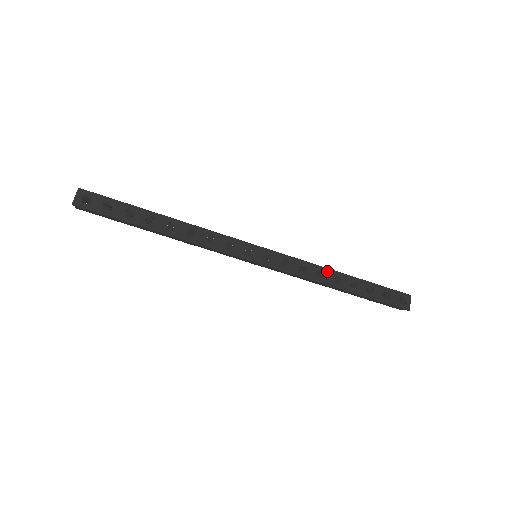
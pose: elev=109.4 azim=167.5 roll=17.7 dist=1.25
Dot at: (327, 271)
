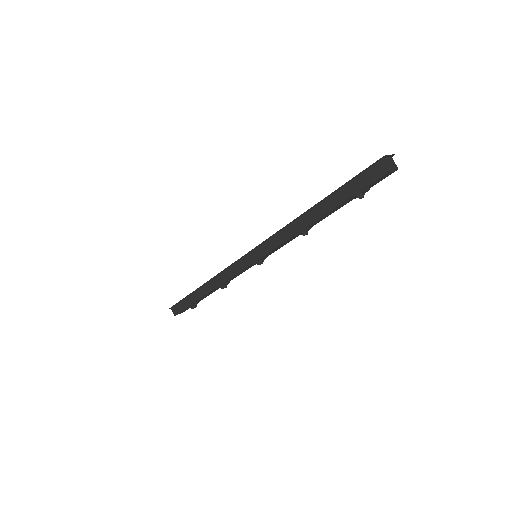
Dot at: occluded
